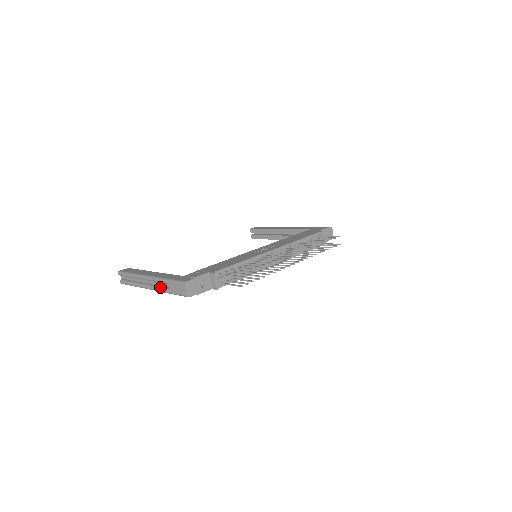
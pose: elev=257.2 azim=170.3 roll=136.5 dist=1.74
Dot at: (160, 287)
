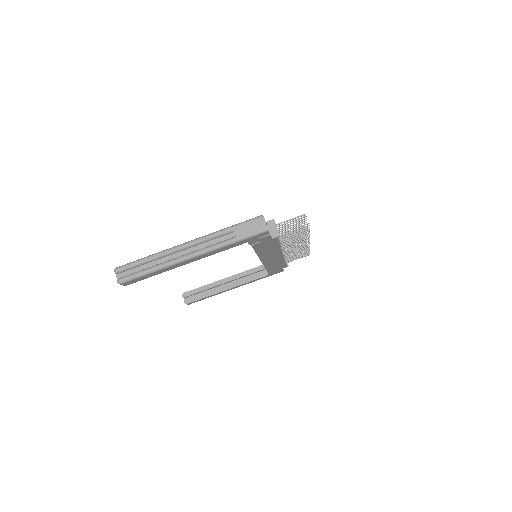
Dot at: (213, 244)
